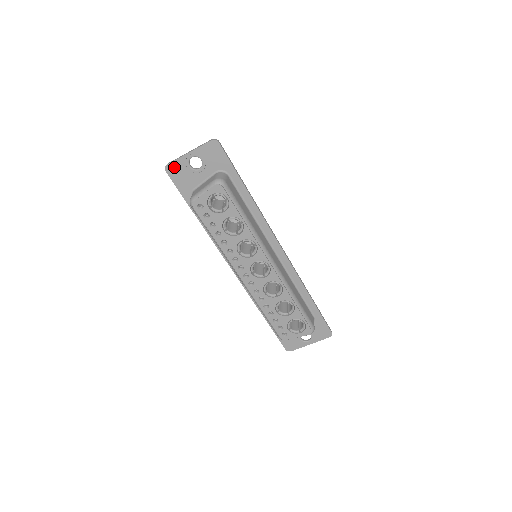
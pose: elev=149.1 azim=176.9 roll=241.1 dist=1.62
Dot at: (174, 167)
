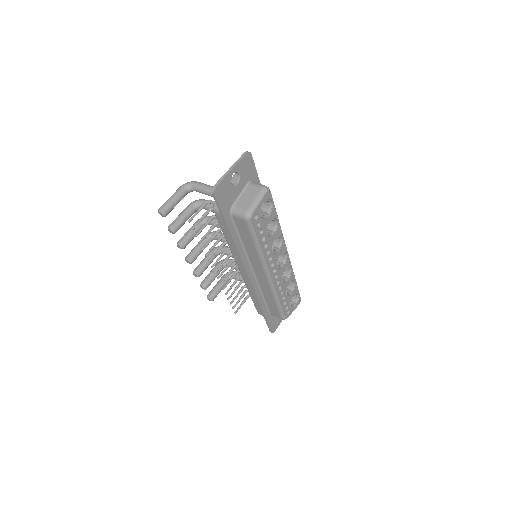
Dot at: (221, 187)
